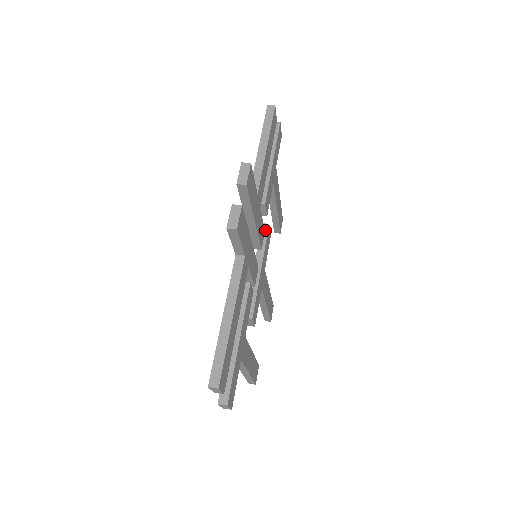
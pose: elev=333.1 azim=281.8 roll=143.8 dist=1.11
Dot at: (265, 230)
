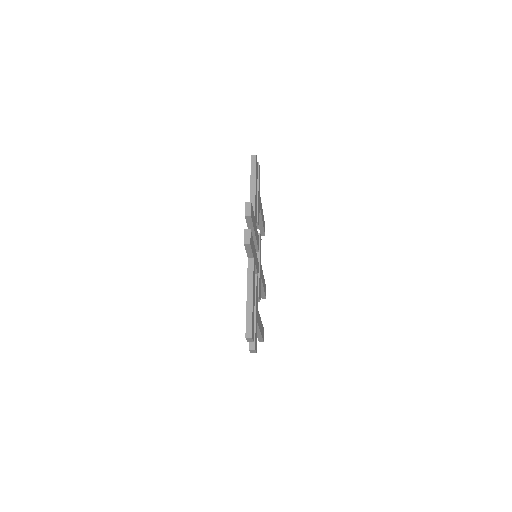
Dot at: occluded
